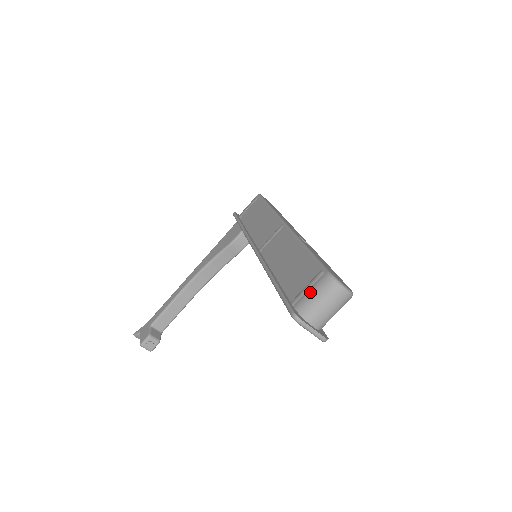
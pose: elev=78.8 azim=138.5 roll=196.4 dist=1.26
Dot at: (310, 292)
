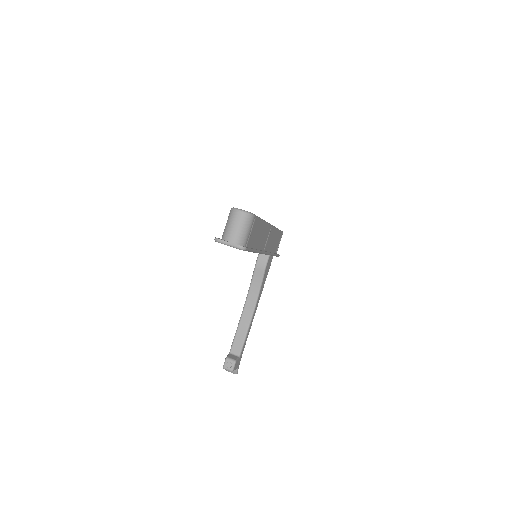
Dot at: (226, 225)
